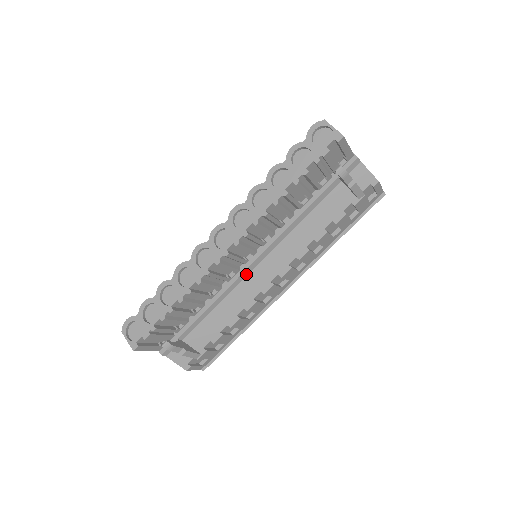
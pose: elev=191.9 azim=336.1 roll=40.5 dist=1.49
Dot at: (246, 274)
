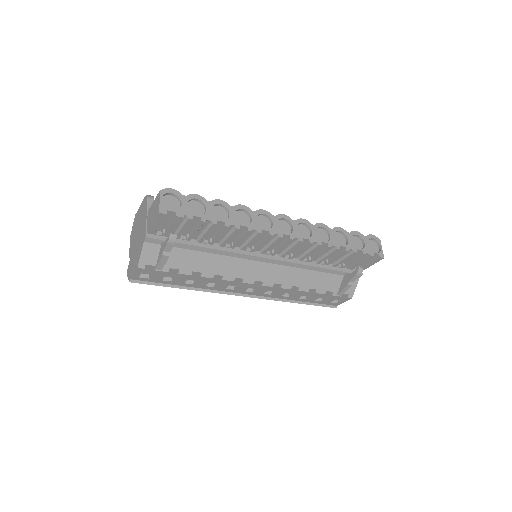
Dot at: (253, 259)
